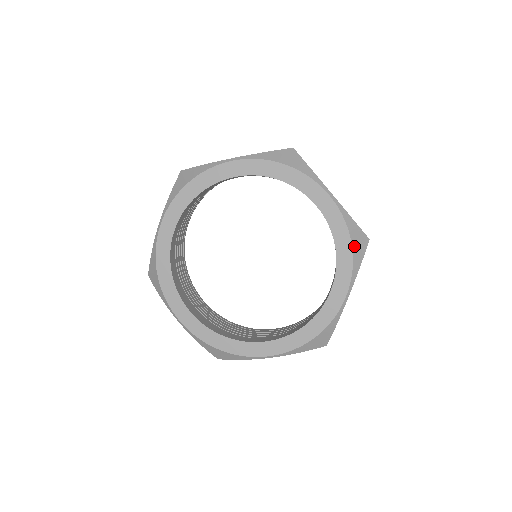
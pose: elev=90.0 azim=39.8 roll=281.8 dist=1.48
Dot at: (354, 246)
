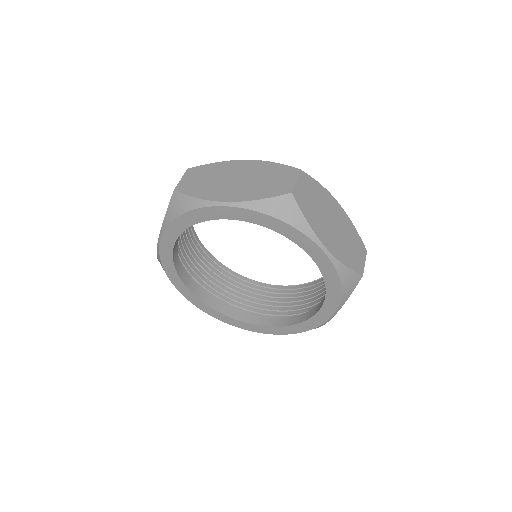
Dot at: occluded
